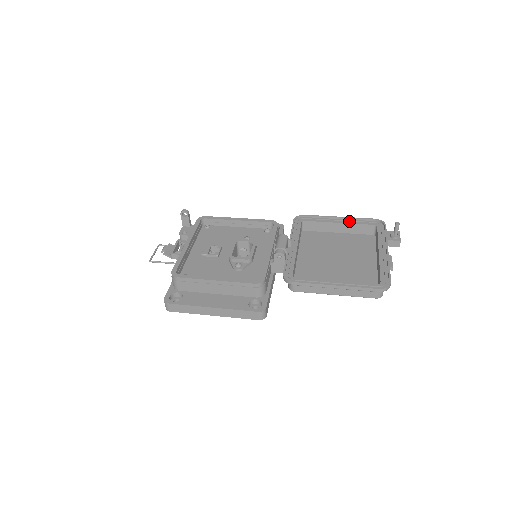
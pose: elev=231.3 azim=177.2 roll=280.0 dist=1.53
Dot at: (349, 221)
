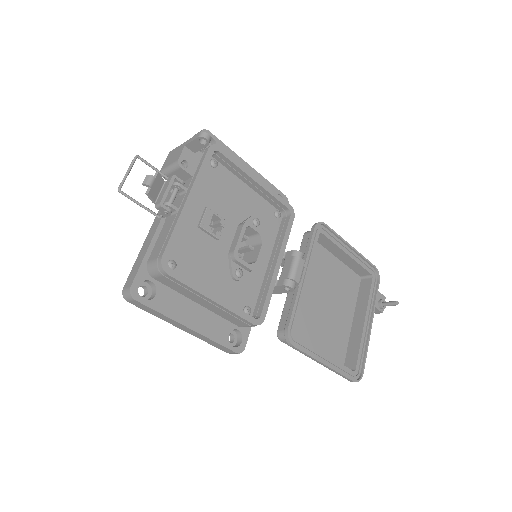
Dot at: (356, 257)
